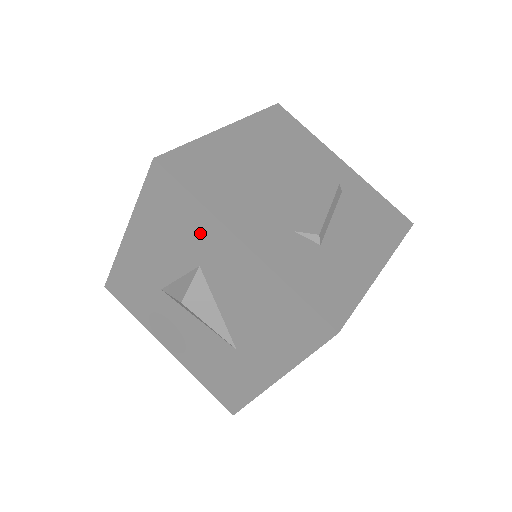
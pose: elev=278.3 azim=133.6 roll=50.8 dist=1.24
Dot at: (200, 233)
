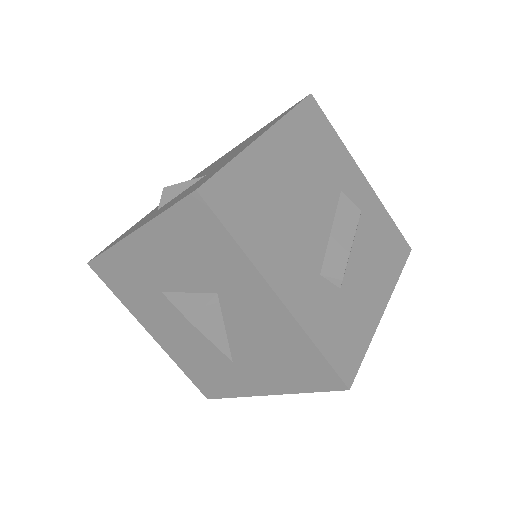
Dot at: (230, 271)
